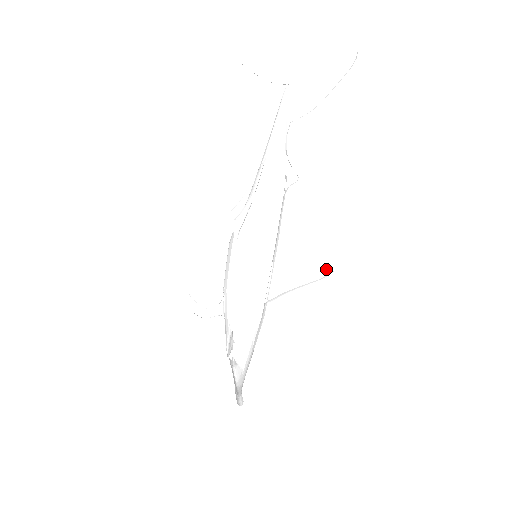
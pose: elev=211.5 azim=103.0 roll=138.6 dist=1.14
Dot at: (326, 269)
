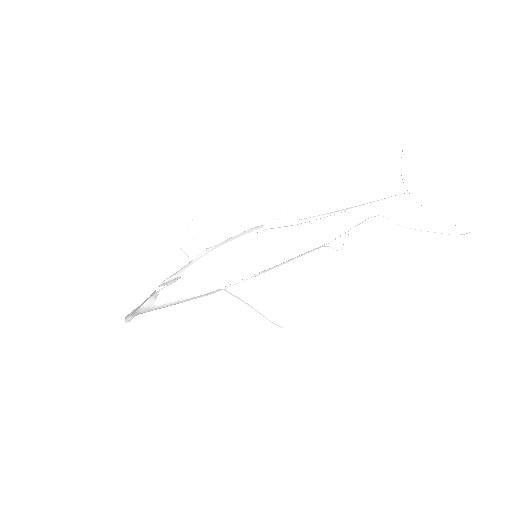
Dot at: (281, 320)
